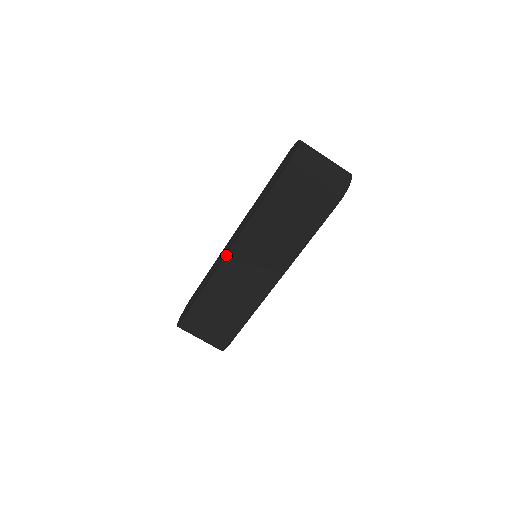
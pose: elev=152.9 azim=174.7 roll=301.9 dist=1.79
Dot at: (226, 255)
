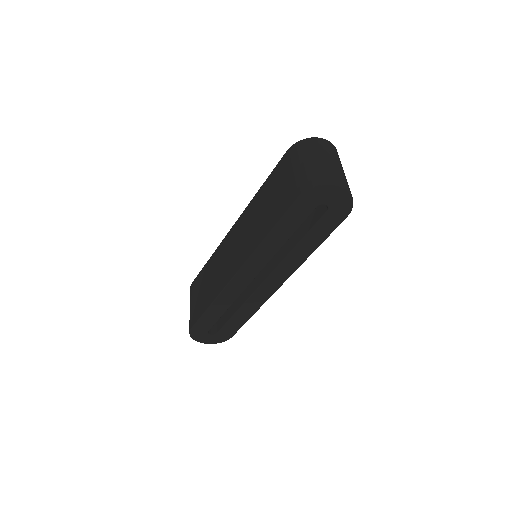
Dot at: (230, 229)
